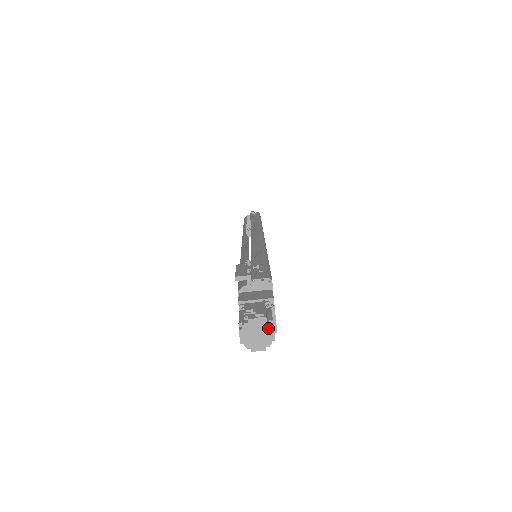
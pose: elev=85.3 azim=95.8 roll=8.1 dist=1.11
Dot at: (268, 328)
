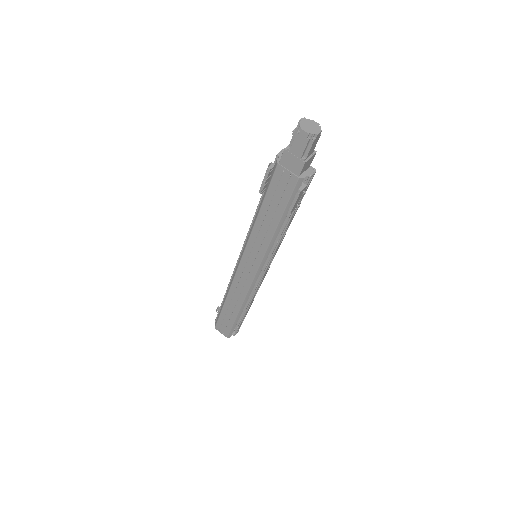
Dot at: (311, 121)
